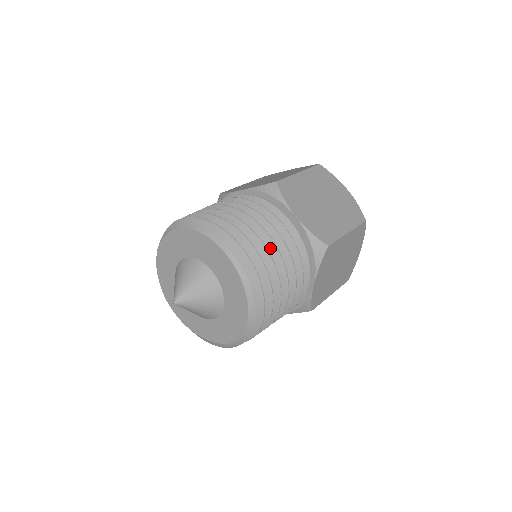
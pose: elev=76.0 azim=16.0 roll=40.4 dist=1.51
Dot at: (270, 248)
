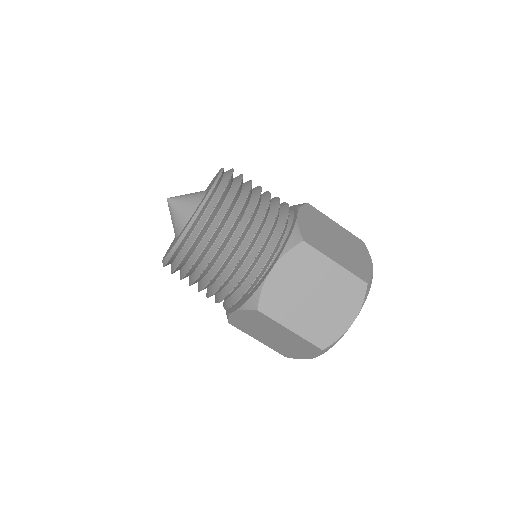
Dot at: (225, 254)
